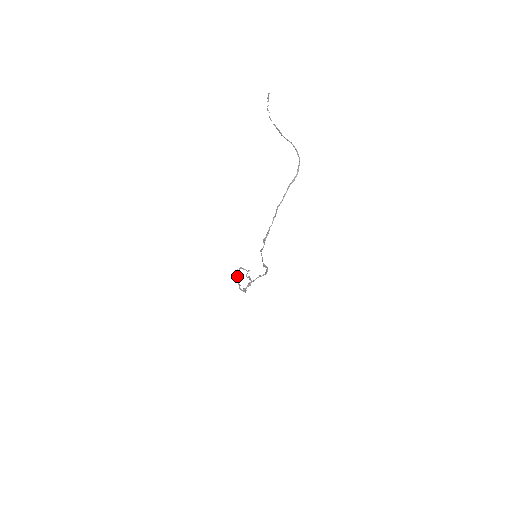
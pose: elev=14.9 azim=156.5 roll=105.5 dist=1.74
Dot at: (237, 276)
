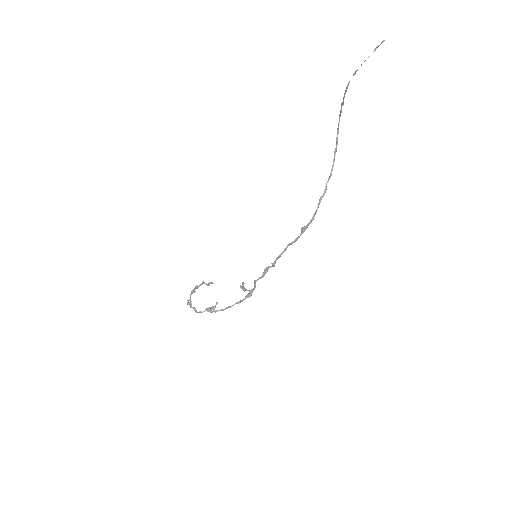
Dot at: (190, 297)
